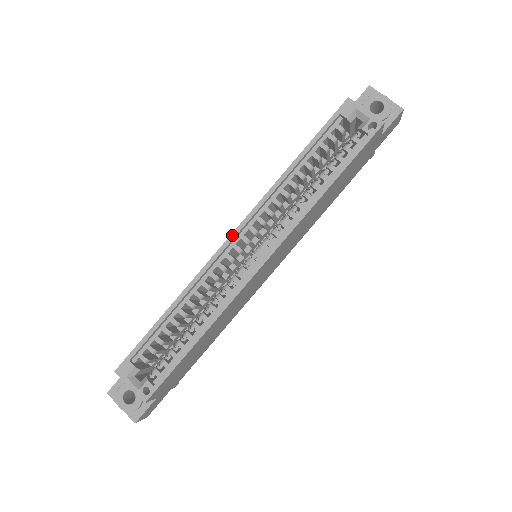
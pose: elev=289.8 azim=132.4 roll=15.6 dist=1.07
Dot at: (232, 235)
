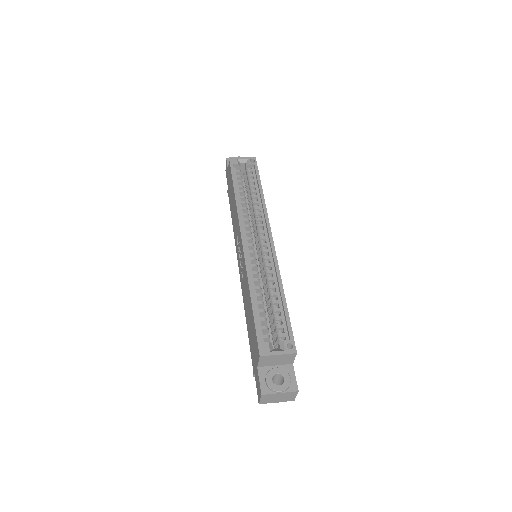
Dot at: (242, 239)
